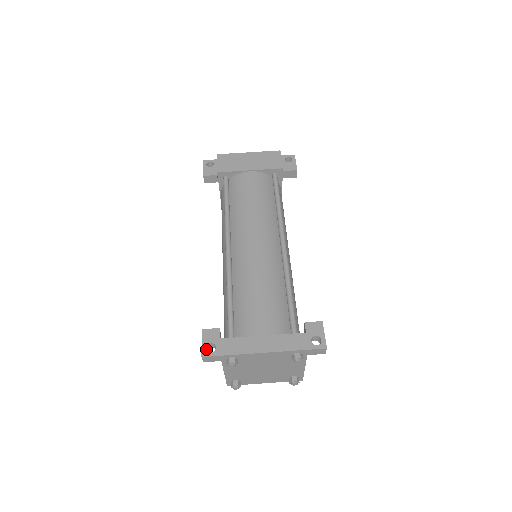
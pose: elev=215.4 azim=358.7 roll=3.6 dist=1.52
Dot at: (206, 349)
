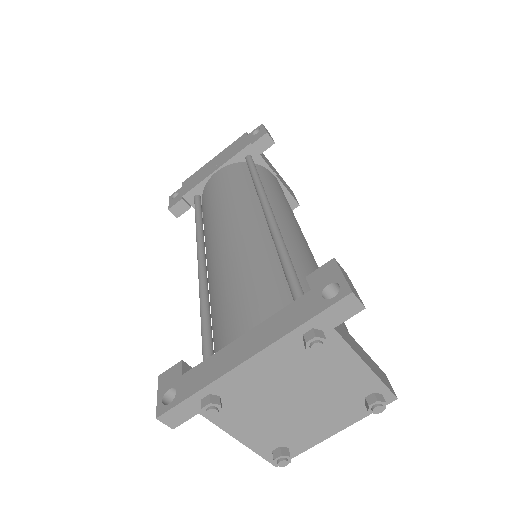
Dot at: occluded
